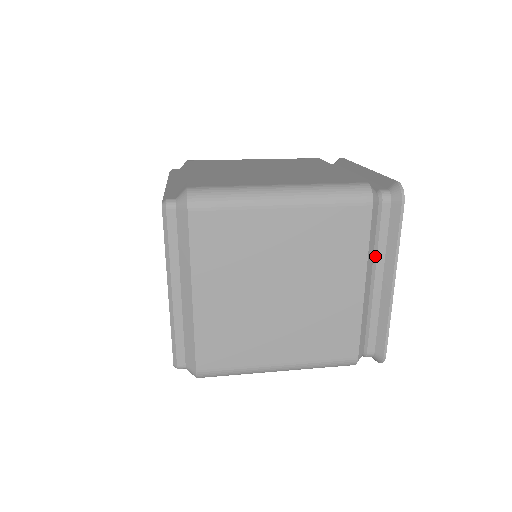
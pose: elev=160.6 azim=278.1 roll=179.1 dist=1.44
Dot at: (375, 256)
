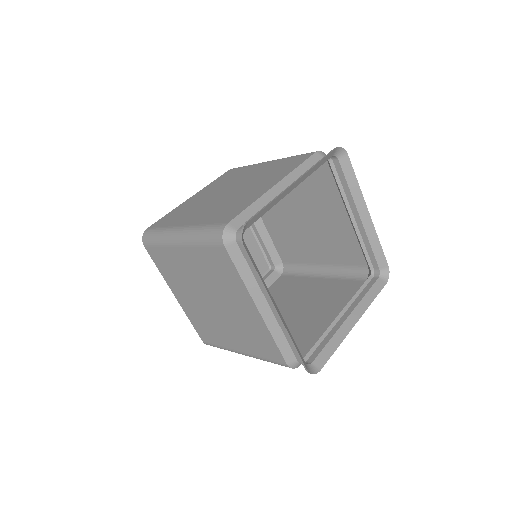
Dot at: (259, 285)
